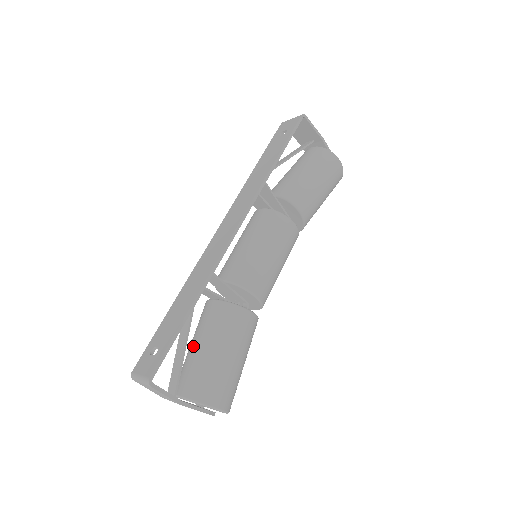
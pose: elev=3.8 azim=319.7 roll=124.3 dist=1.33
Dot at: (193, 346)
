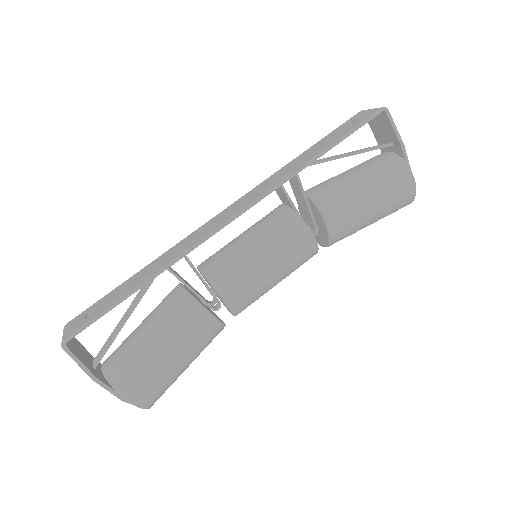
Dot at: (140, 325)
